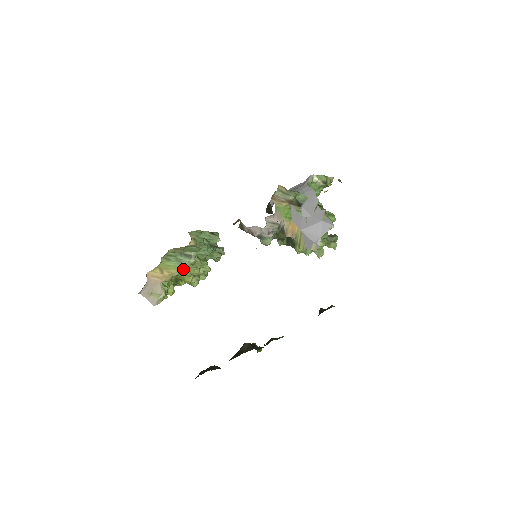
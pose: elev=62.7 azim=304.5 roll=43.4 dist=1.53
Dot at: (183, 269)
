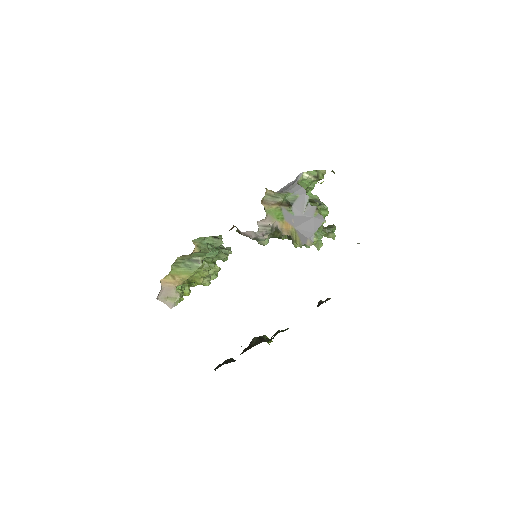
Dot at: (193, 273)
